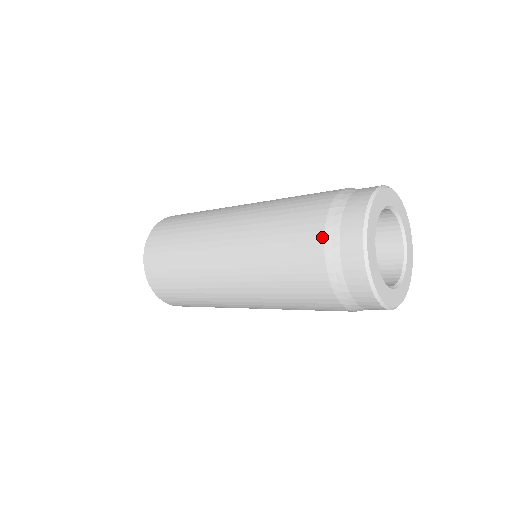
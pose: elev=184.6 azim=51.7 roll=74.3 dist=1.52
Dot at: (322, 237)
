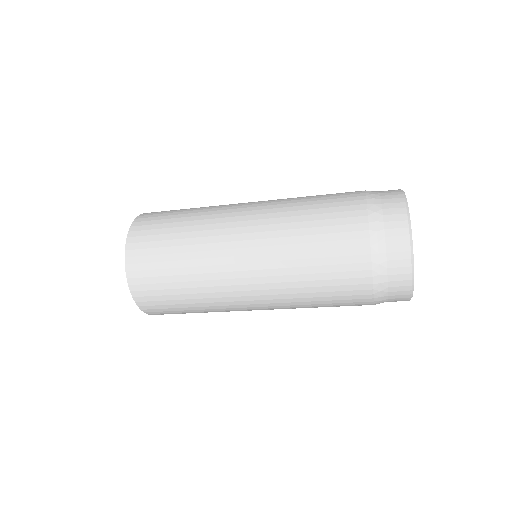
Dot at: (363, 191)
